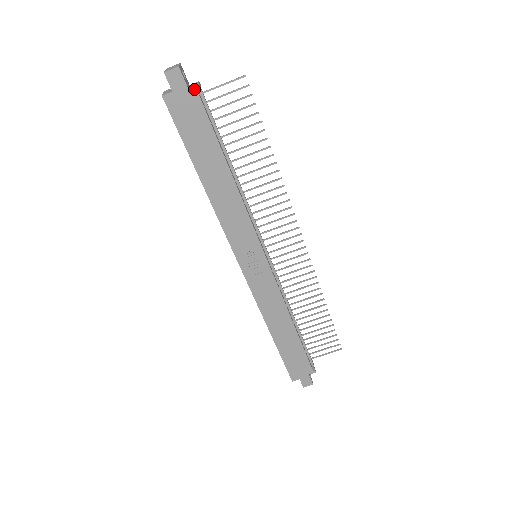
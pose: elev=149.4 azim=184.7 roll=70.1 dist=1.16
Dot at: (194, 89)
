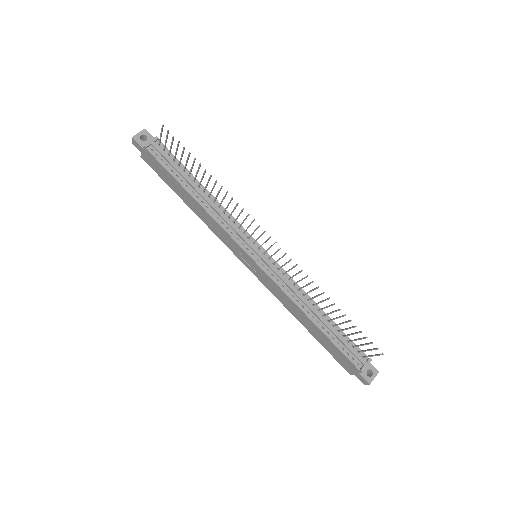
Dot at: (145, 148)
